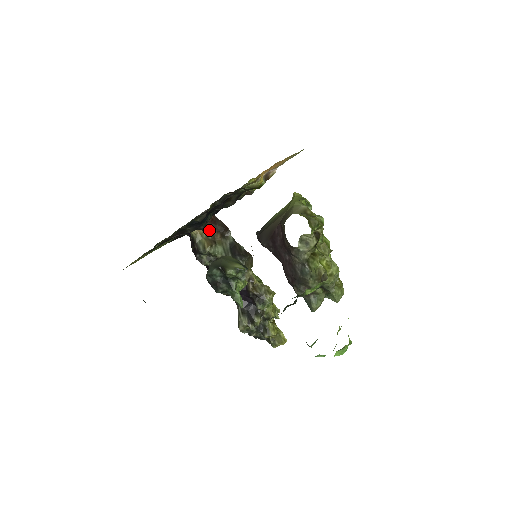
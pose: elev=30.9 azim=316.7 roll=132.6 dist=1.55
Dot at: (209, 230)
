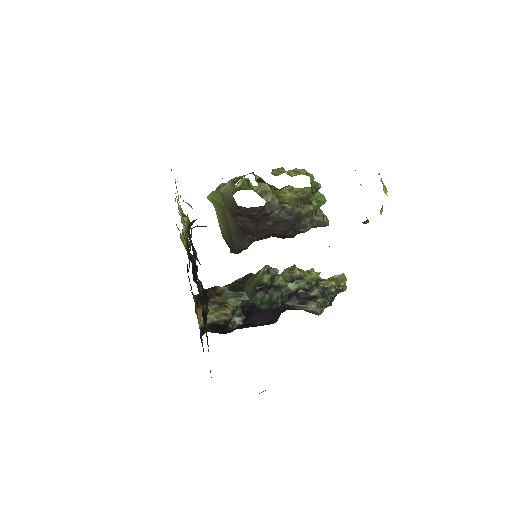
Dot at: (208, 305)
